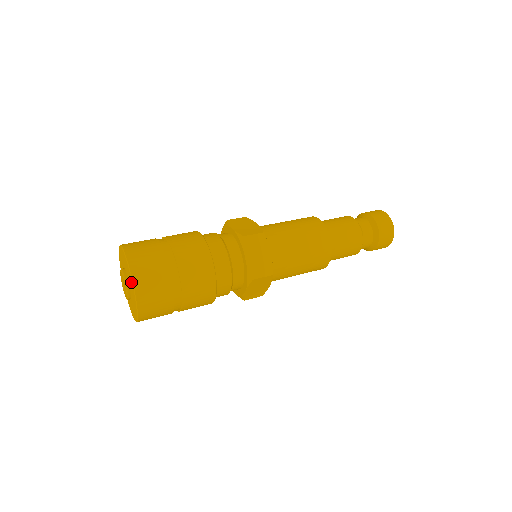
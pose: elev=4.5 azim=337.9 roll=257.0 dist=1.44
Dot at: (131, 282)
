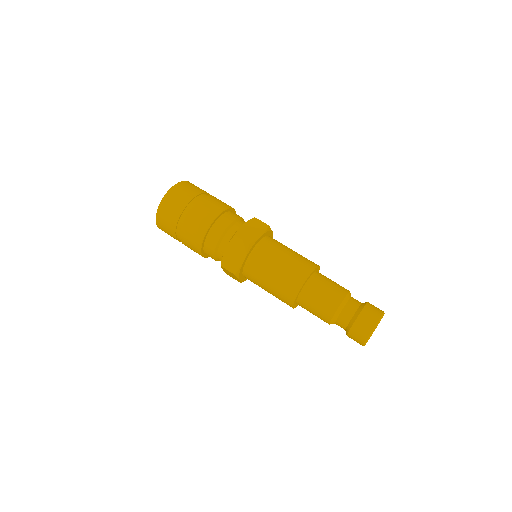
Dot at: (160, 206)
